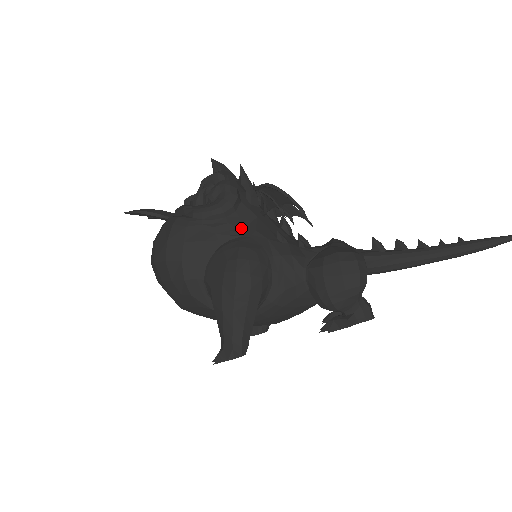
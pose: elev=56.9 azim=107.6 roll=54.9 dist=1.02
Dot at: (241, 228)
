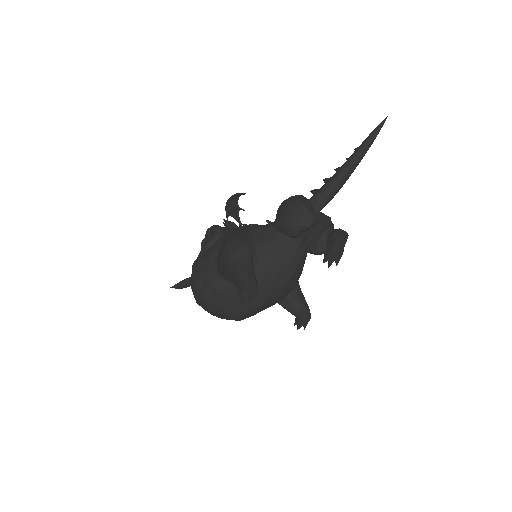
Dot at: occluded
